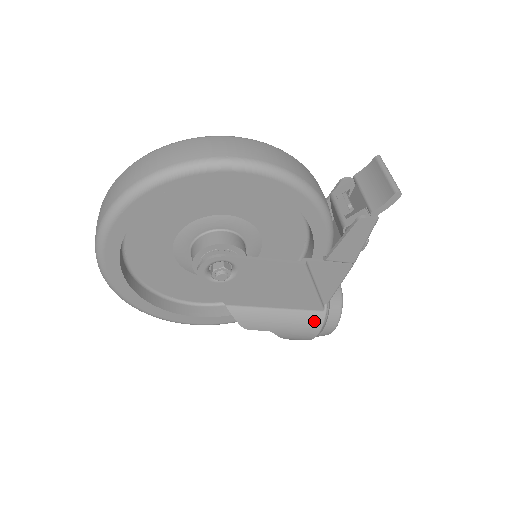
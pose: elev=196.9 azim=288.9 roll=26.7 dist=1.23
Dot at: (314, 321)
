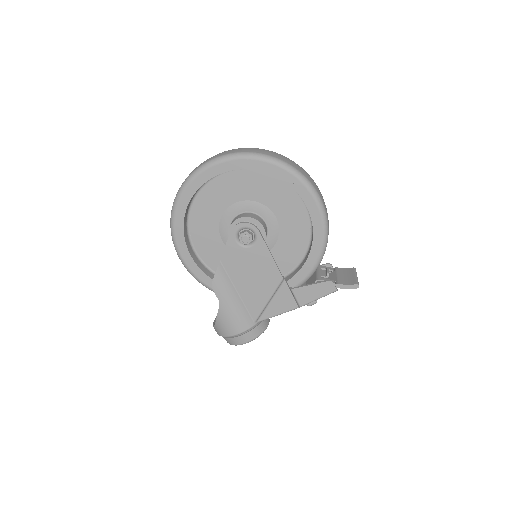
Dot at: (245, 323)
